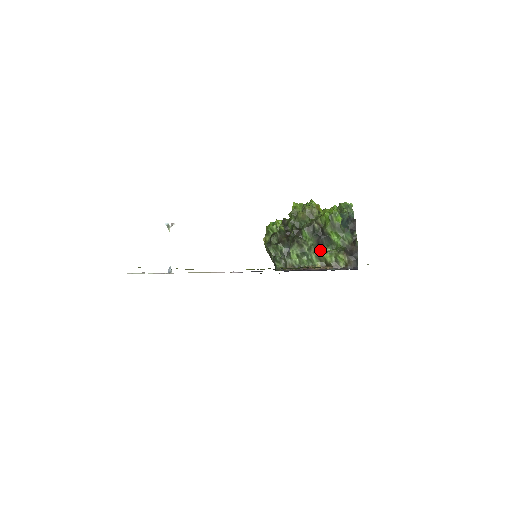
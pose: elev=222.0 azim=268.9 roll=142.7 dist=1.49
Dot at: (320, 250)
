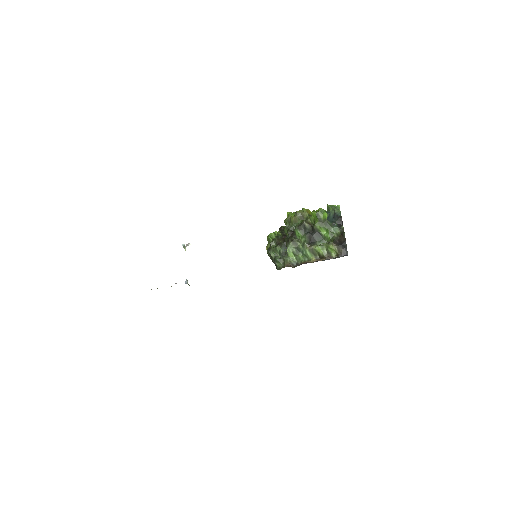
Dot at: (312, 245)
